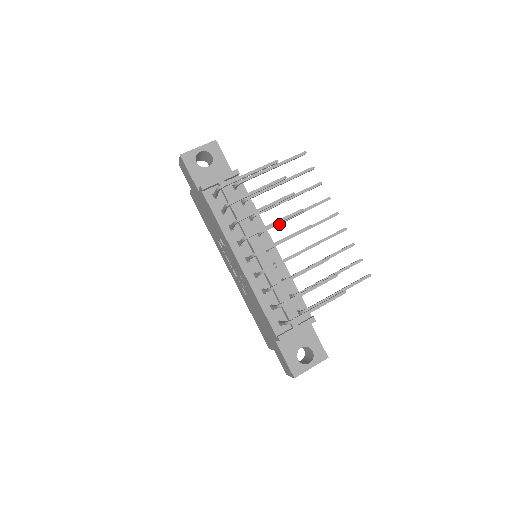
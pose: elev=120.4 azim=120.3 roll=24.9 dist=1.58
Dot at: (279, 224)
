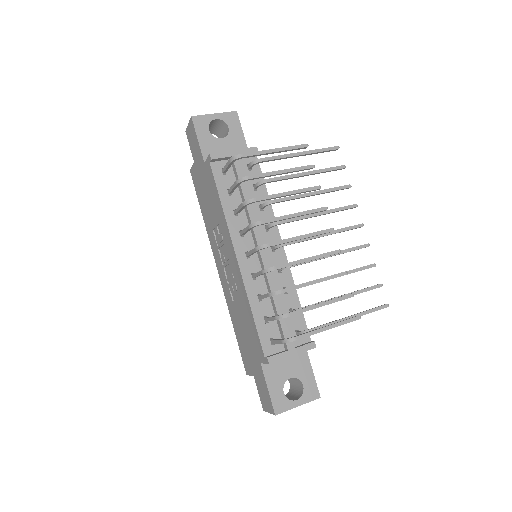
Dot at: occluded
